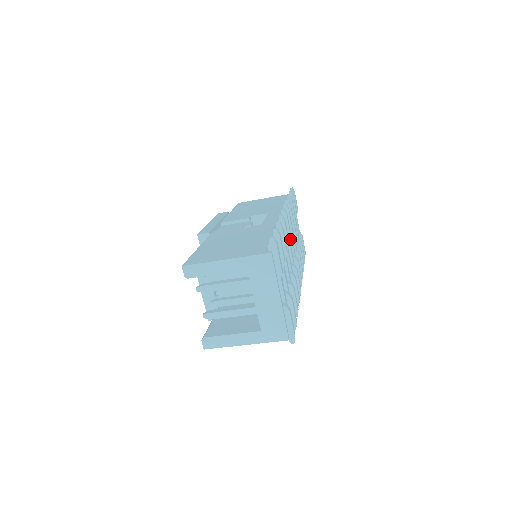
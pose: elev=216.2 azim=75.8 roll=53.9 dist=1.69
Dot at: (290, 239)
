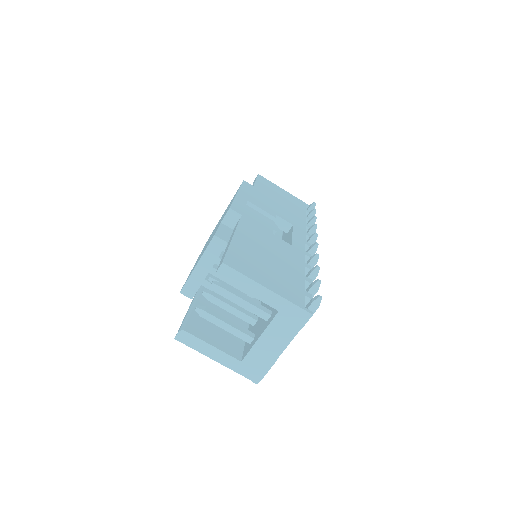
Dot at: occluded
